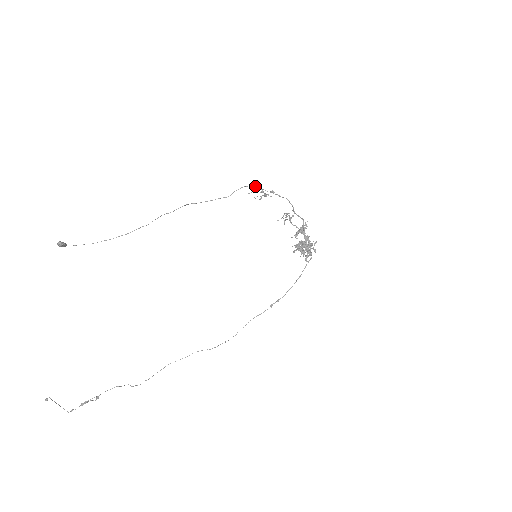
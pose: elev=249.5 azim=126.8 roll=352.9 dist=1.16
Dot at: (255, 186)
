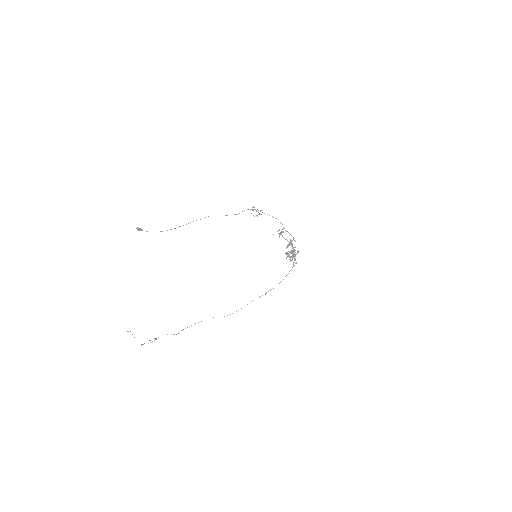
Dot at: occluded
